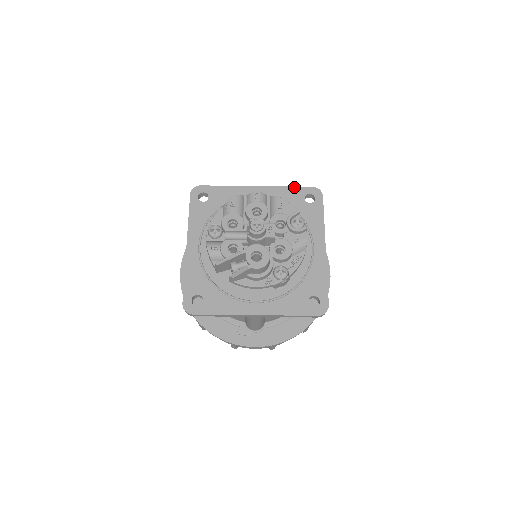
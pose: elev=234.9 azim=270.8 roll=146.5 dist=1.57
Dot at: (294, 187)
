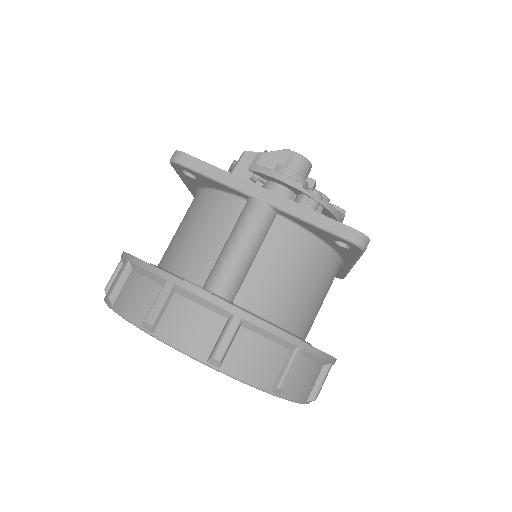
Dot at: occluded
